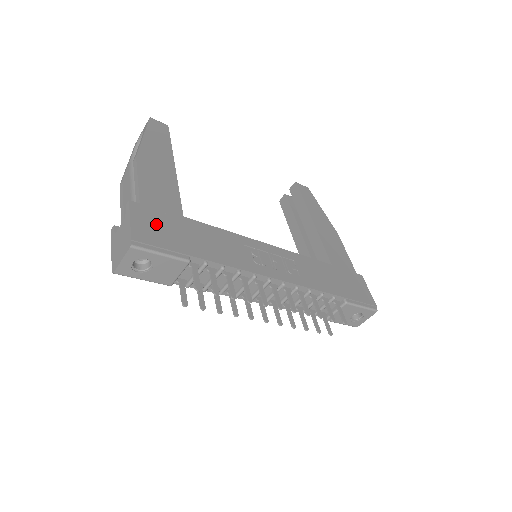
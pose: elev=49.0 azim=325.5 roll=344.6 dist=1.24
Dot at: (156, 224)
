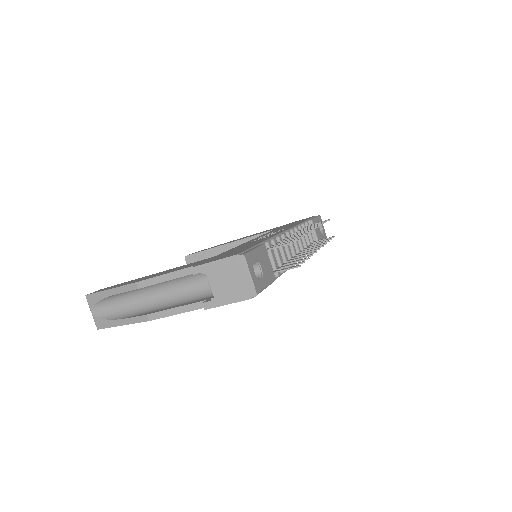
Dot at: occluded
